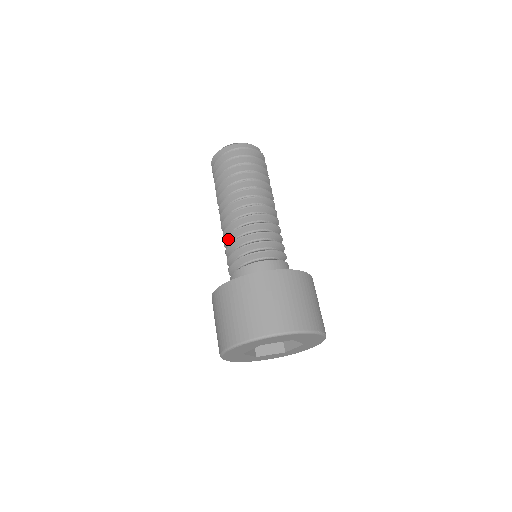
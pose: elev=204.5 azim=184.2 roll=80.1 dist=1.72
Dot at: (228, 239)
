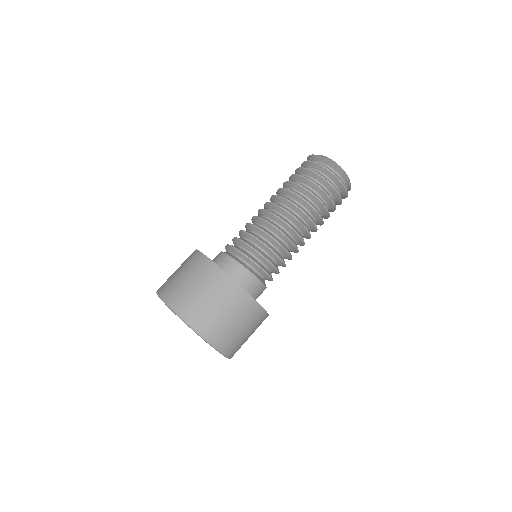
Dot at: (256, 228)
